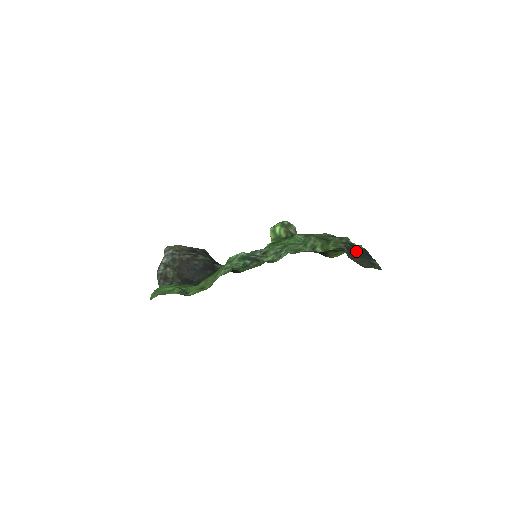
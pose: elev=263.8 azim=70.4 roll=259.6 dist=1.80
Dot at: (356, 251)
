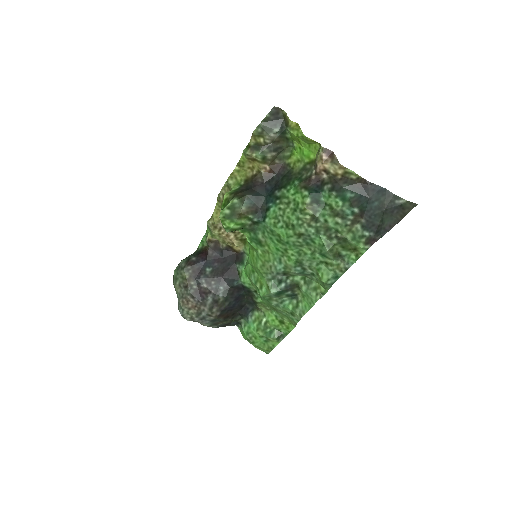
Dot at: (373, 213)
